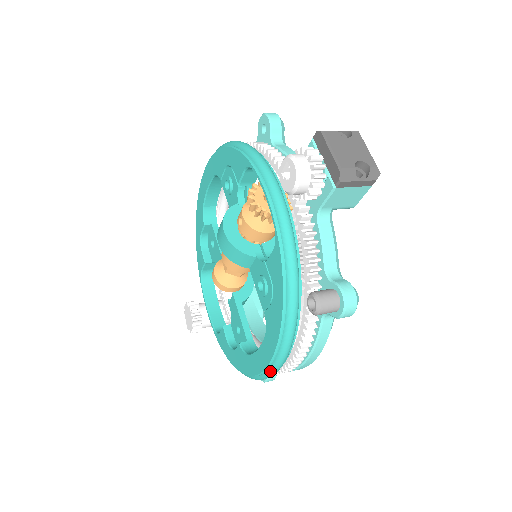
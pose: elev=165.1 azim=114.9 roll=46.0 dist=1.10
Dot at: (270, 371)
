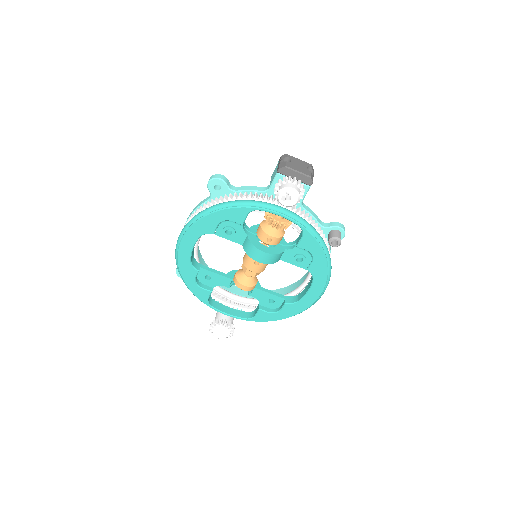
Dot at: (323, 293)
